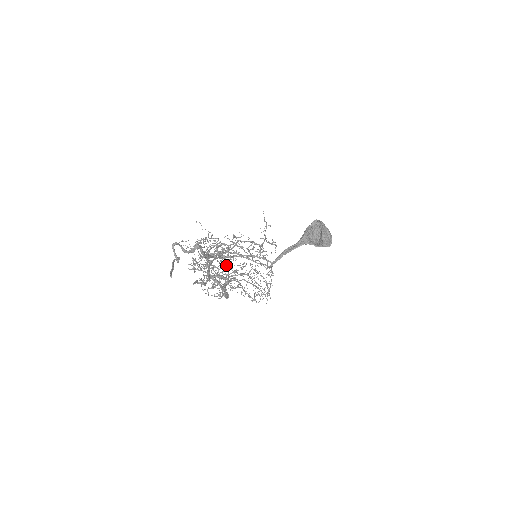
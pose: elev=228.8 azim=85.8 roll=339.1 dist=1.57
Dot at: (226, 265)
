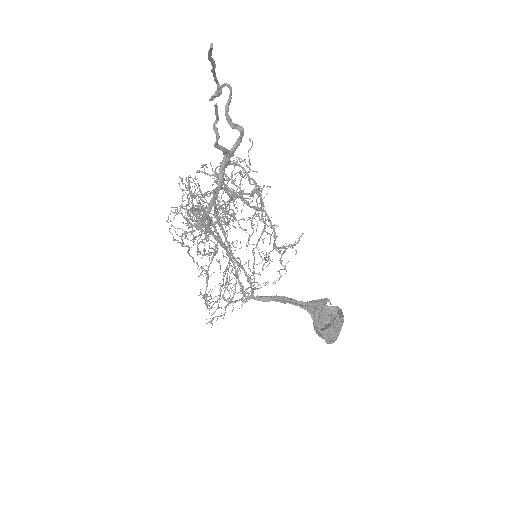
Dot at: occluded
